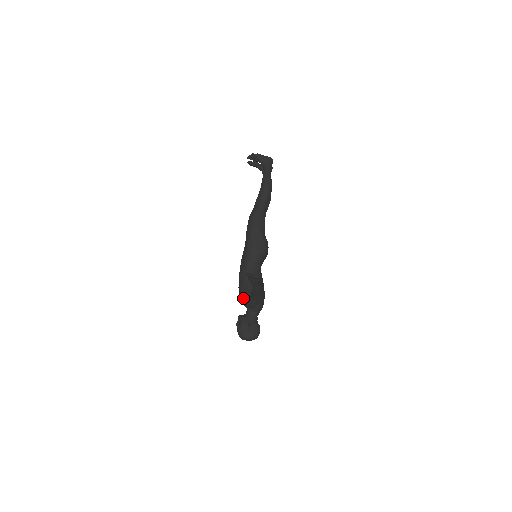
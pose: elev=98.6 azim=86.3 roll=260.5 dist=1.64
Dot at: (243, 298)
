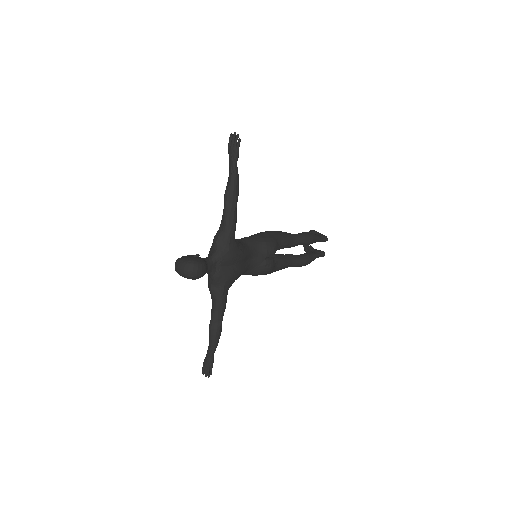
Dot at: occluded
